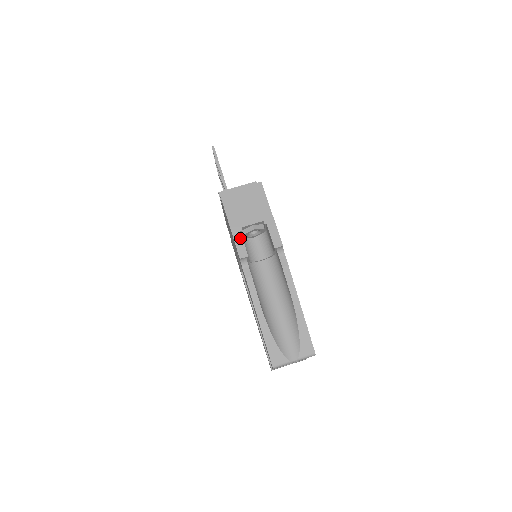
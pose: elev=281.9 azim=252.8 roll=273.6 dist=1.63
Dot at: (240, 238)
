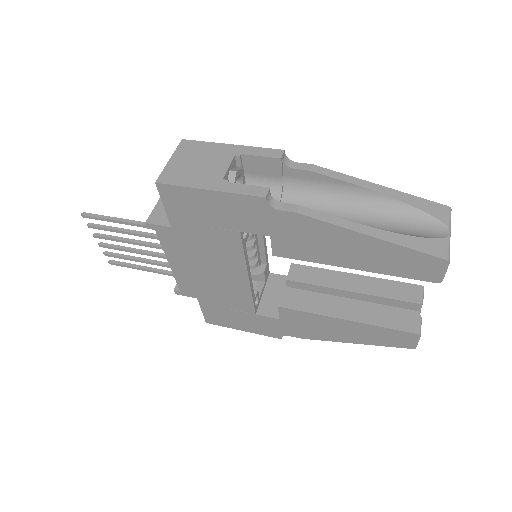
Dot at: (236, 186)
